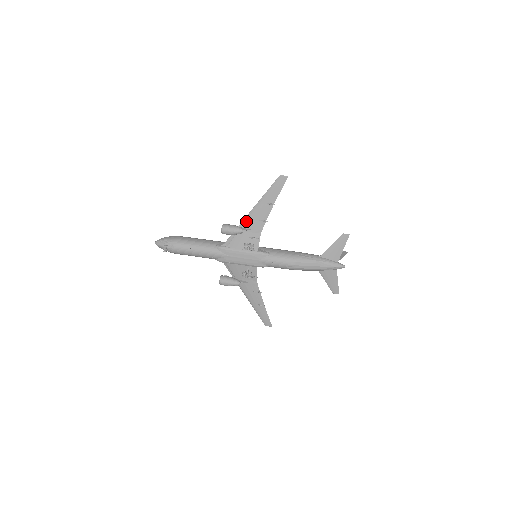
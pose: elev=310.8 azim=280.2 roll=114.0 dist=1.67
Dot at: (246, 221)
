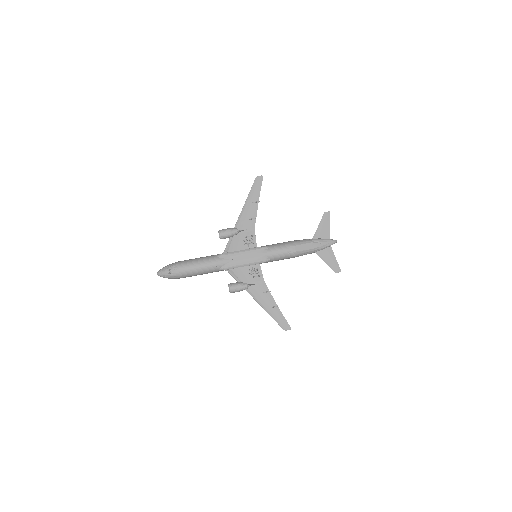
Dot at: (238, 224)
